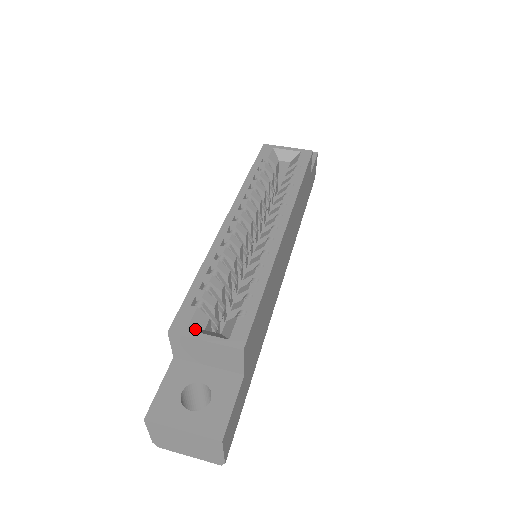
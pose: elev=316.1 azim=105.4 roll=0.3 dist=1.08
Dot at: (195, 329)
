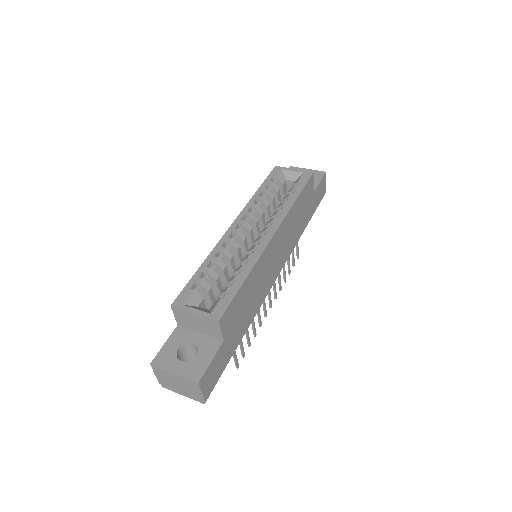
Dot at: (190, 305)
